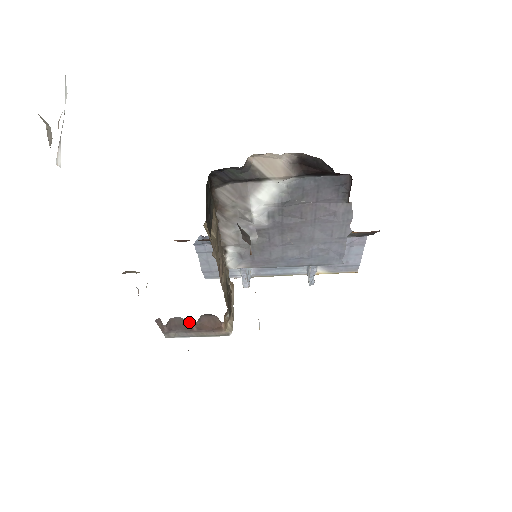
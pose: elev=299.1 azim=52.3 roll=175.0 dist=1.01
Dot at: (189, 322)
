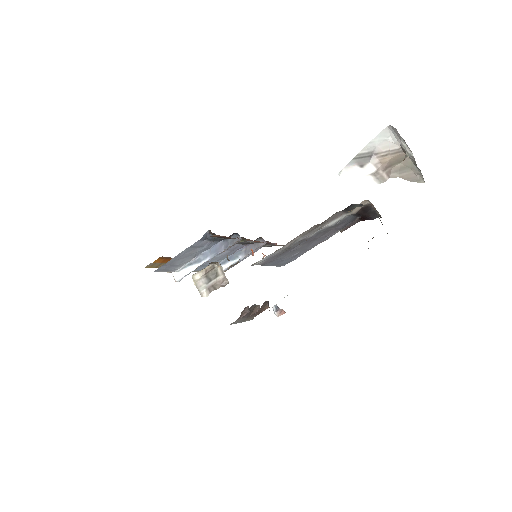
Dot at: (255, 308)
